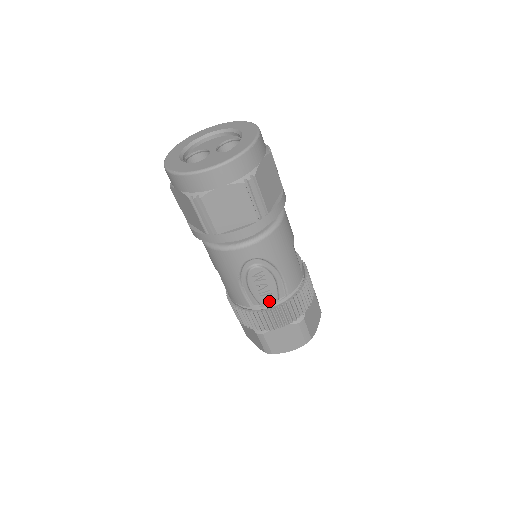
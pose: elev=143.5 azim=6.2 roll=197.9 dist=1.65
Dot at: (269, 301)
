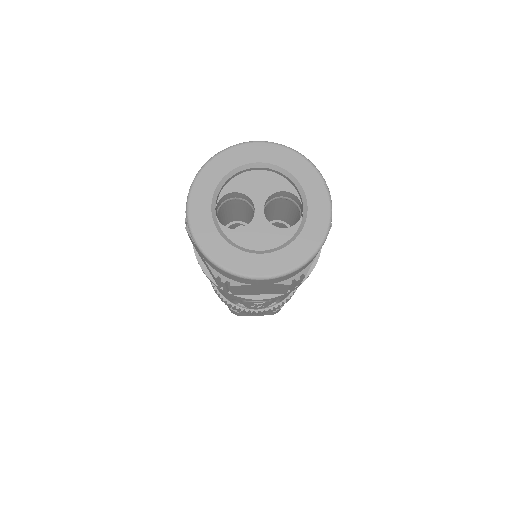
Dot at: (257, 308)
